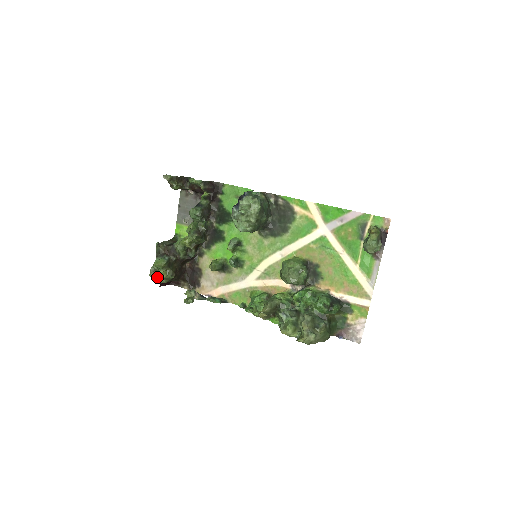
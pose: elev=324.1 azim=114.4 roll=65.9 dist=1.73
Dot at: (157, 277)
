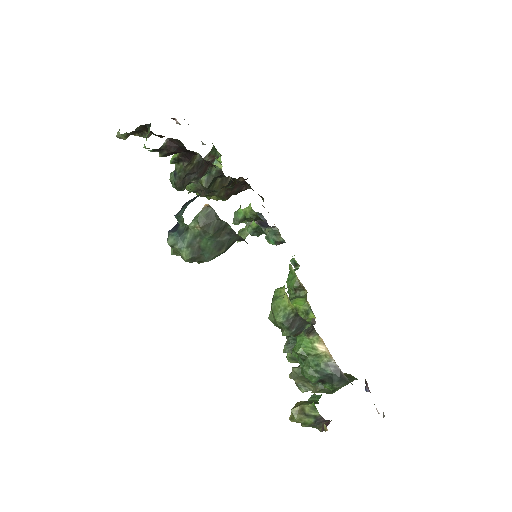
Dot at: occluded
